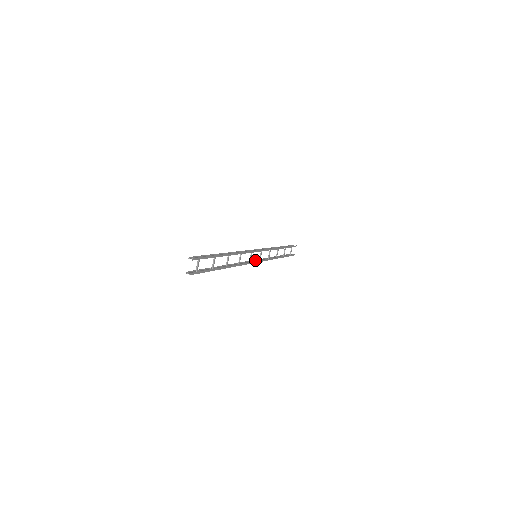
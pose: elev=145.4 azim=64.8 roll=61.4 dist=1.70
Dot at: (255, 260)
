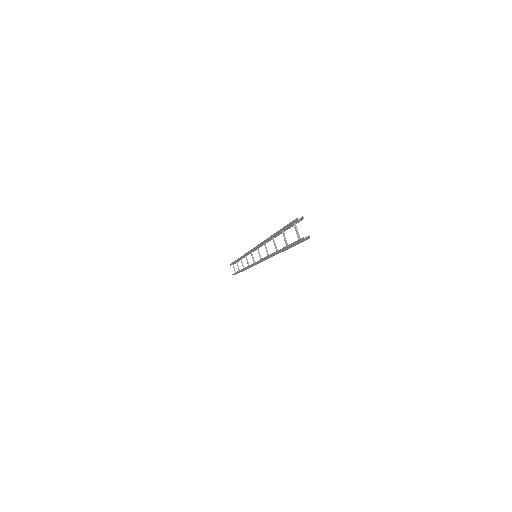
Dot at: (254, 263)
